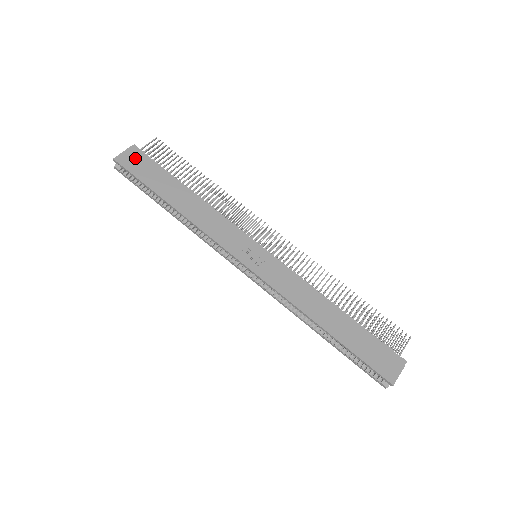
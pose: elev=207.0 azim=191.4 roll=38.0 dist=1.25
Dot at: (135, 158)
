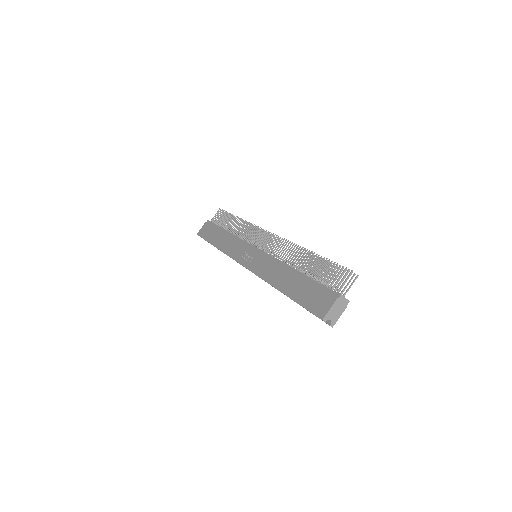
Dot at: (206, 228)
